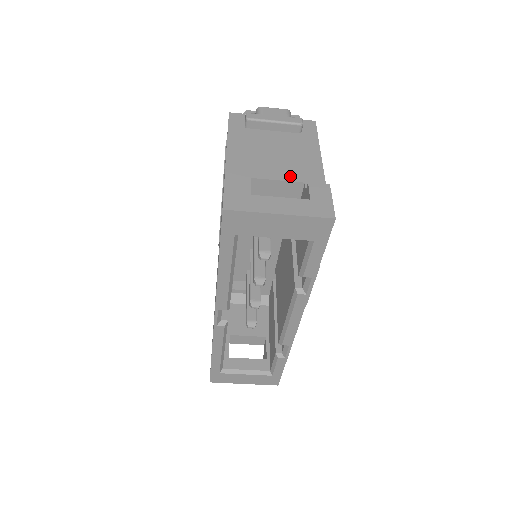
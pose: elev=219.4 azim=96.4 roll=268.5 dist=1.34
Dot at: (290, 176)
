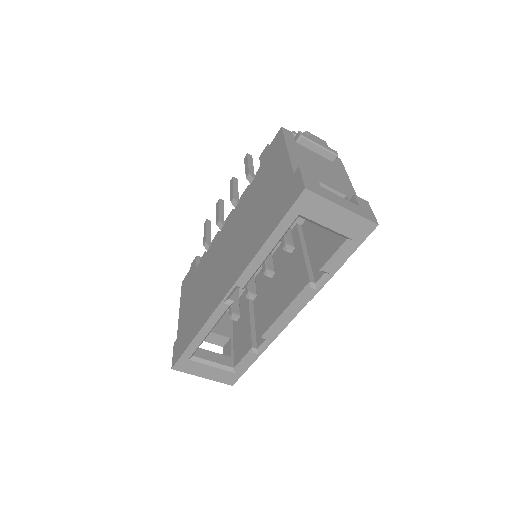
Dot at: (336, 187)
